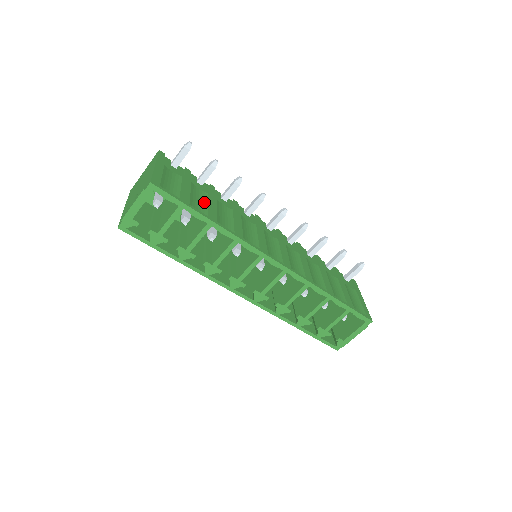
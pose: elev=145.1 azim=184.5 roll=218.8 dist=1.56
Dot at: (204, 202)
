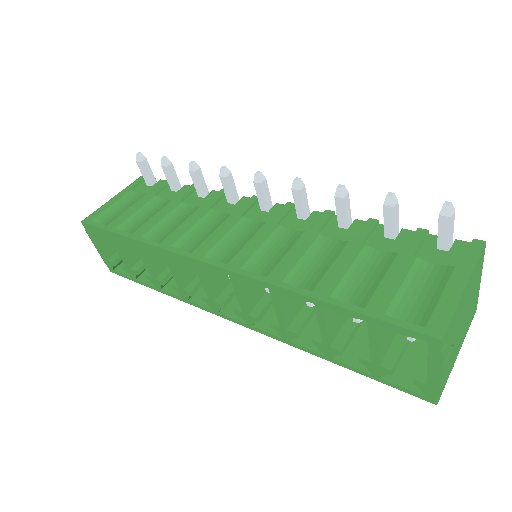
Dot at: (150, 215)
